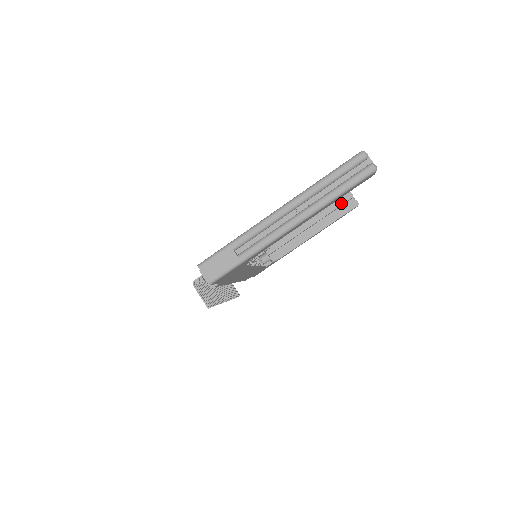
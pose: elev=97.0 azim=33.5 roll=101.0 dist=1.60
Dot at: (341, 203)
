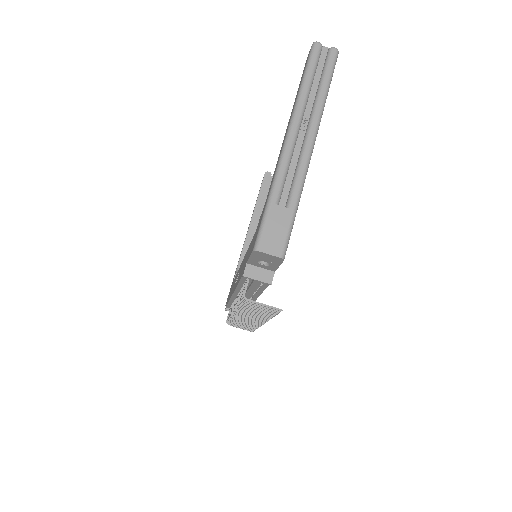
Dot at: (266, 185)
